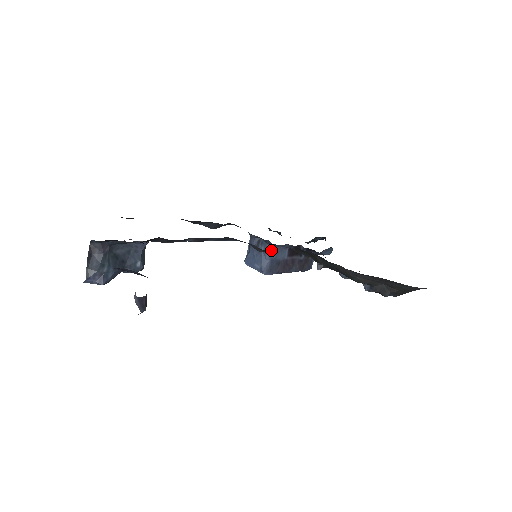
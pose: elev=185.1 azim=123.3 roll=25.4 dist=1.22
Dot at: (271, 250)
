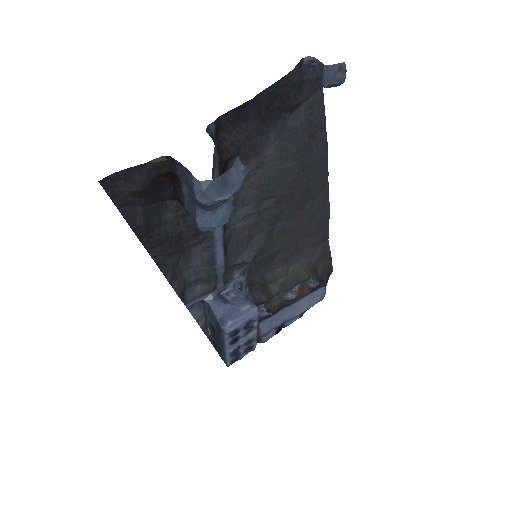
Dot at: (241, 291)
